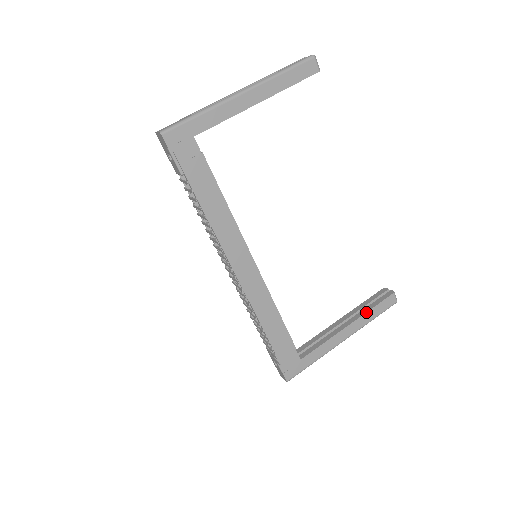
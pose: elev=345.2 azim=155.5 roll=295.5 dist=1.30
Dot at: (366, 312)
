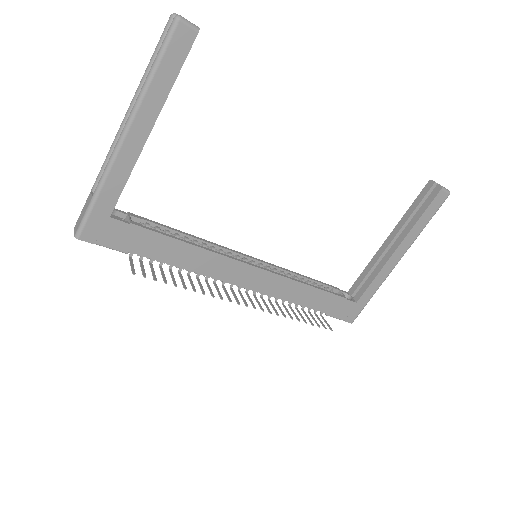
Dot at: (413, 226)
